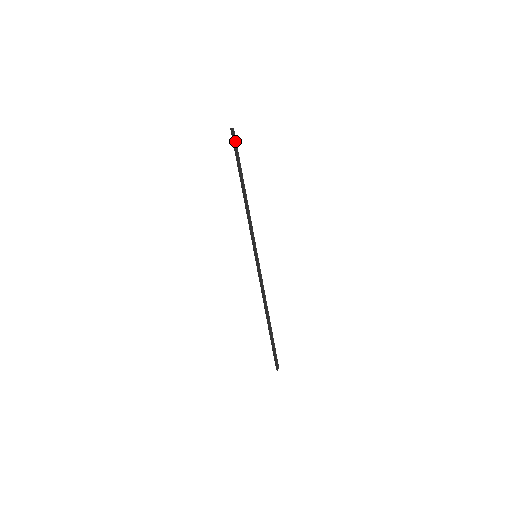
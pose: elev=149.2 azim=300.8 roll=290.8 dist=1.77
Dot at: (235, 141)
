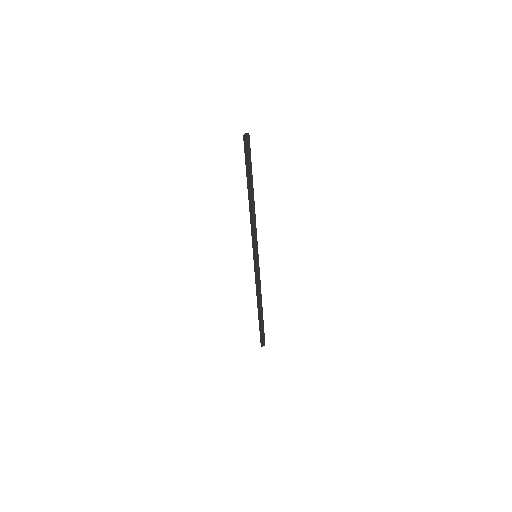
Dot at: (248, 148)
